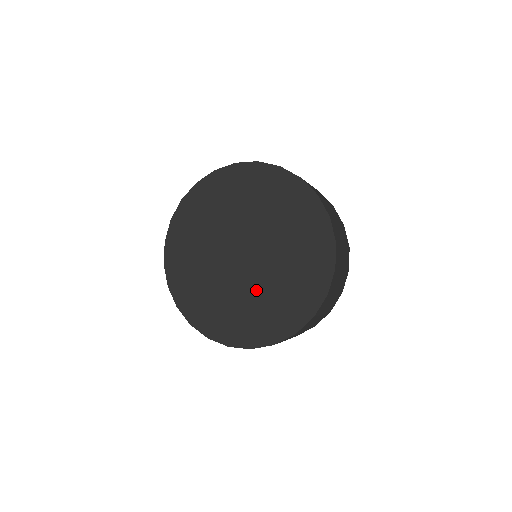
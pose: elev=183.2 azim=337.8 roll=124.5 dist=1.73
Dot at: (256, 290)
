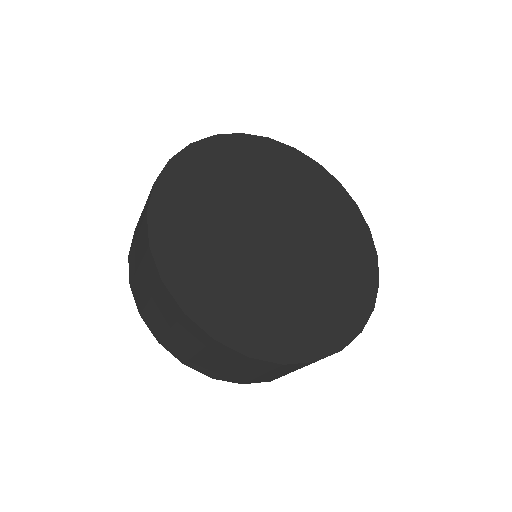
Dot at: (302, 281)
